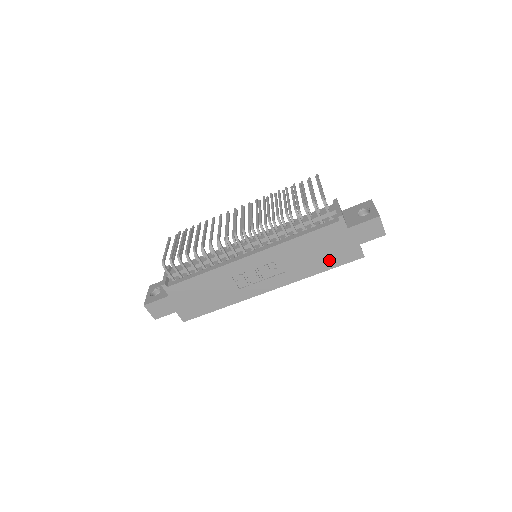
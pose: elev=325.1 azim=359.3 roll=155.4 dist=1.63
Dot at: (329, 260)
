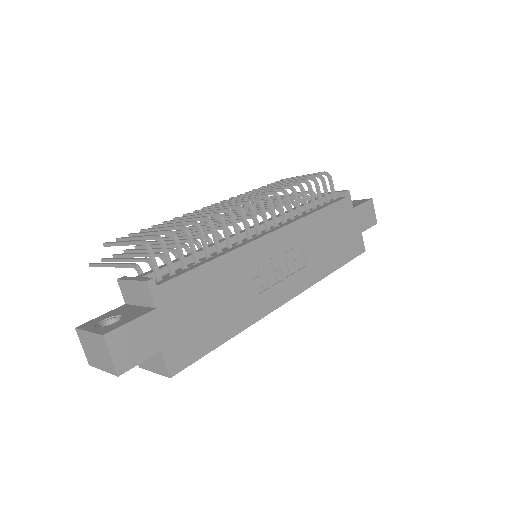
Dot at: (341, 252)
